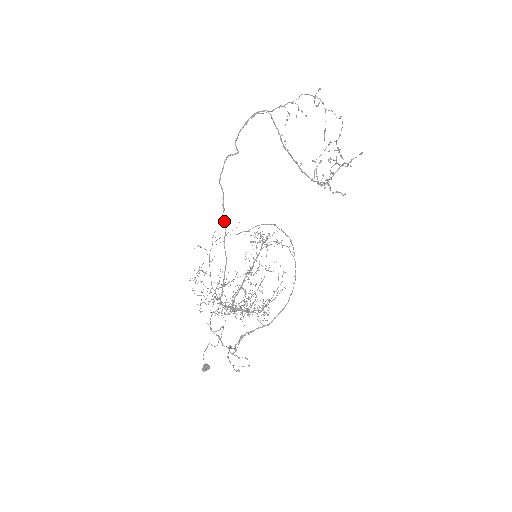
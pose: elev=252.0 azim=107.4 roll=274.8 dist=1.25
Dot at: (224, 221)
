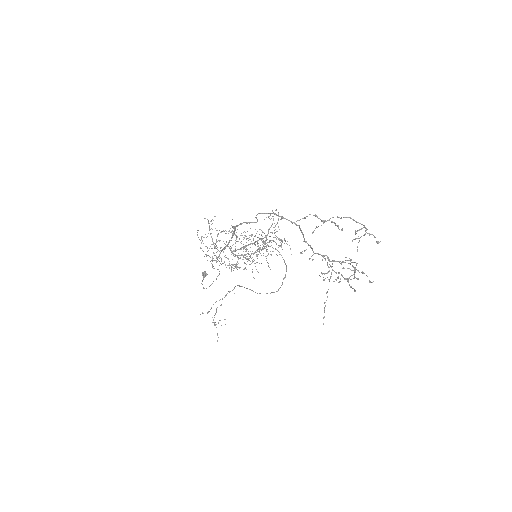
Dot at: occluded
